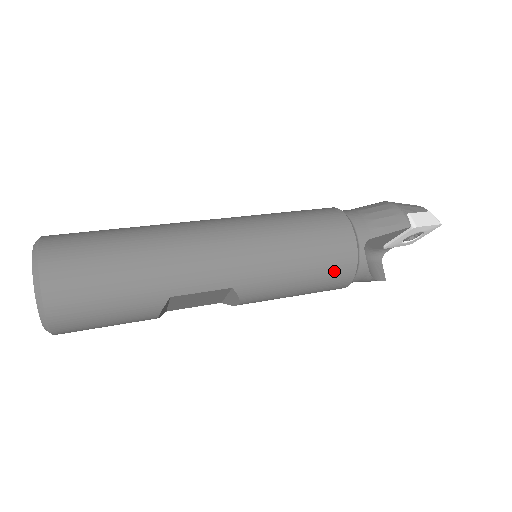
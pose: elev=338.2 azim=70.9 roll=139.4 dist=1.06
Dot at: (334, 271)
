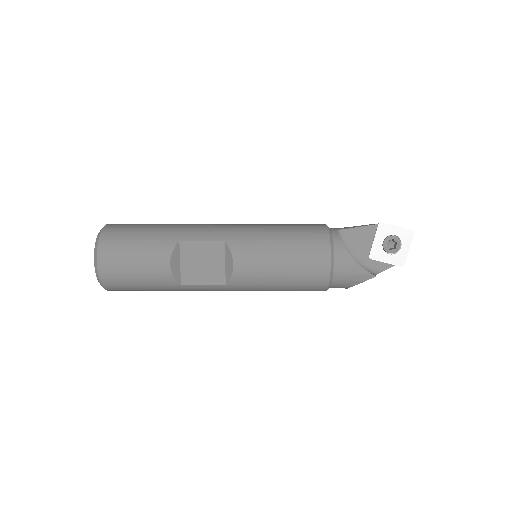
Dot at: (309, 240)
